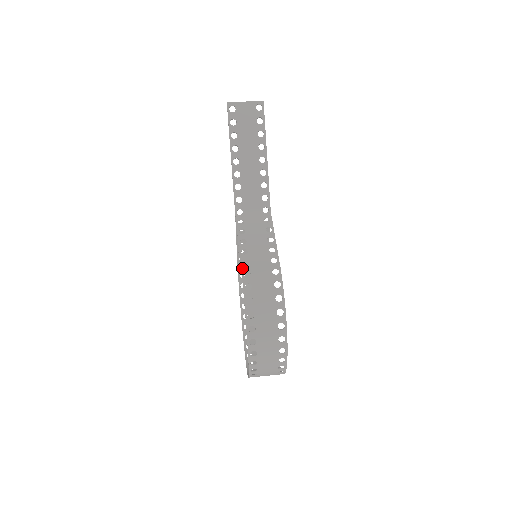
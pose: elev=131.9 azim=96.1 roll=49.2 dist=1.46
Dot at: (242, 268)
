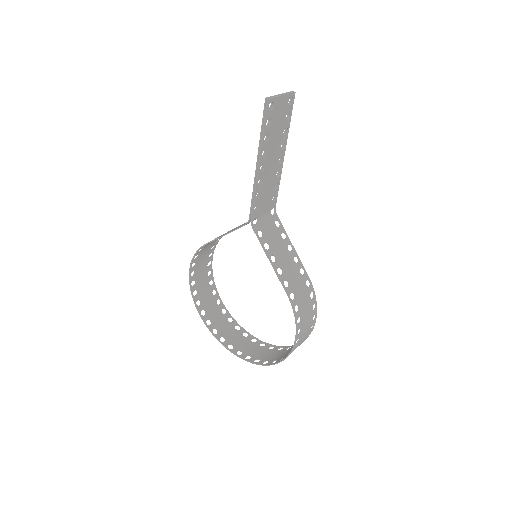
Dot at: (287, 292)
